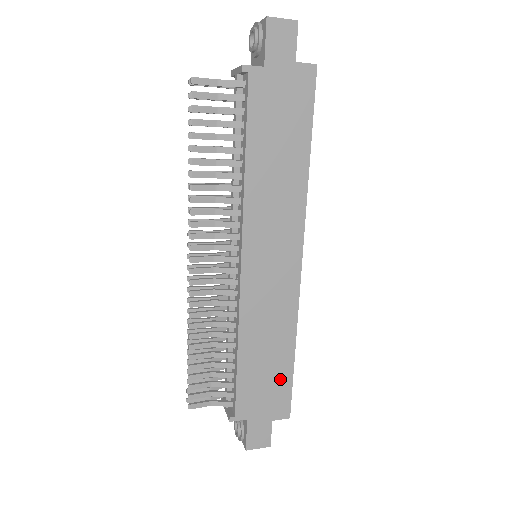
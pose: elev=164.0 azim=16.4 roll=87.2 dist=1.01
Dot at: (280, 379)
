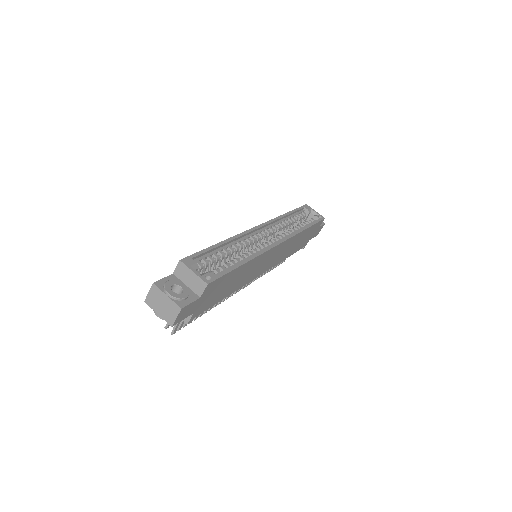
Dot at: (310, 231)
